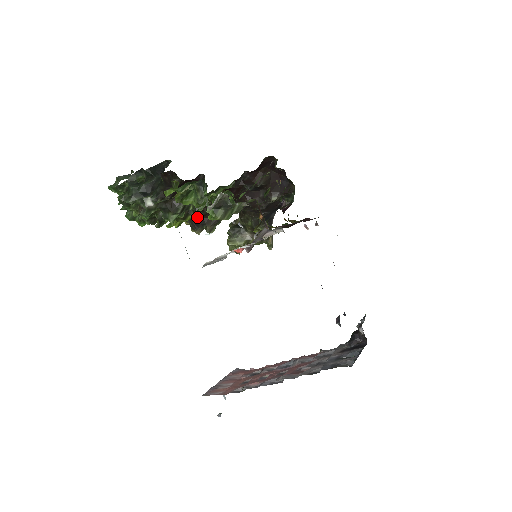
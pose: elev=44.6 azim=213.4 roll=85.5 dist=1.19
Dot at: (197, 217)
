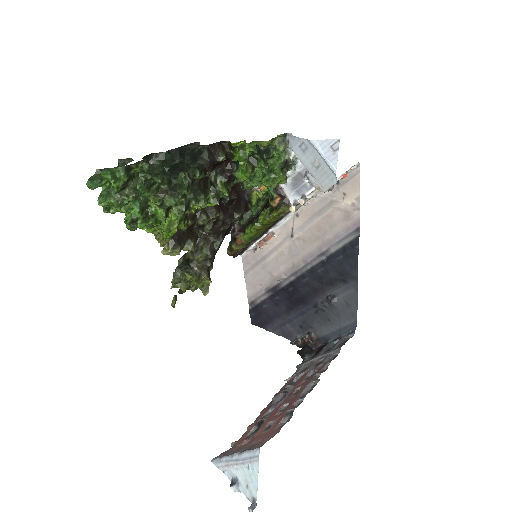
Dot at: (186, 227)
